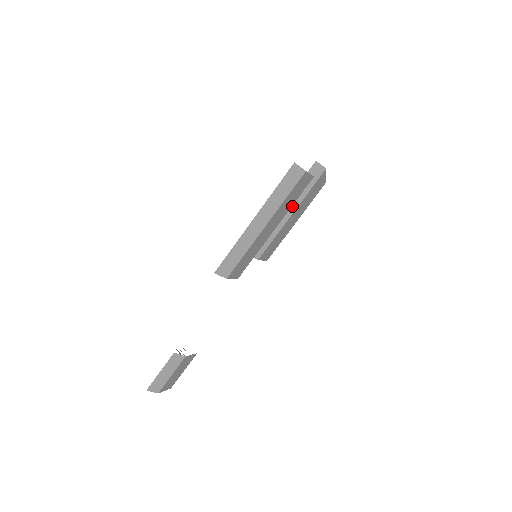
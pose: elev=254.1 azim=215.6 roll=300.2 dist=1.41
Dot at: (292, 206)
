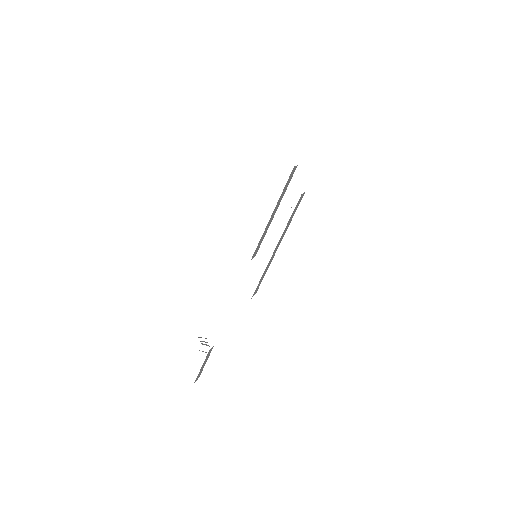
Dot at: (277, 207)
